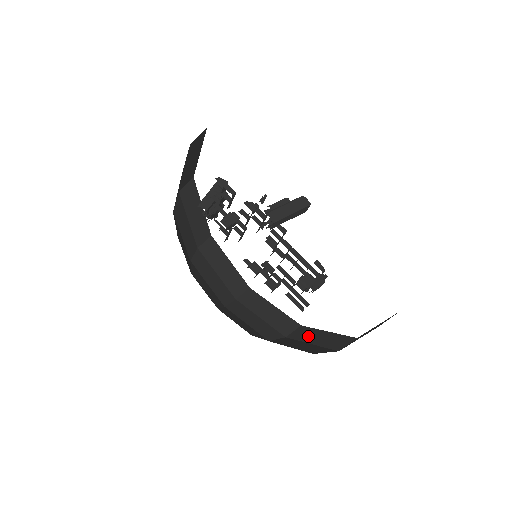
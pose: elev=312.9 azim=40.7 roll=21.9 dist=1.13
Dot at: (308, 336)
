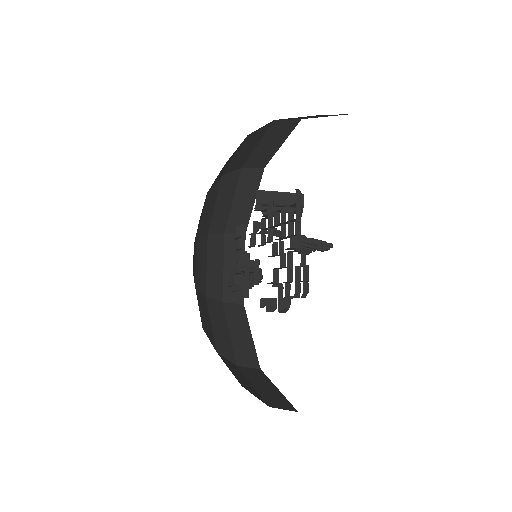
Dot at: occluded
